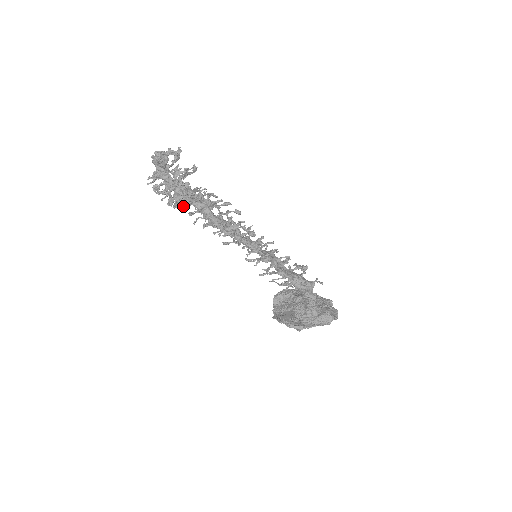
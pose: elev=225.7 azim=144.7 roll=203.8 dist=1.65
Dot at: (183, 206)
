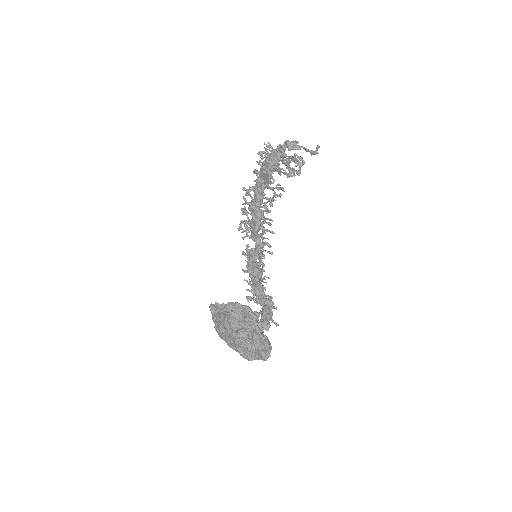
Dot at: (277, 169)
